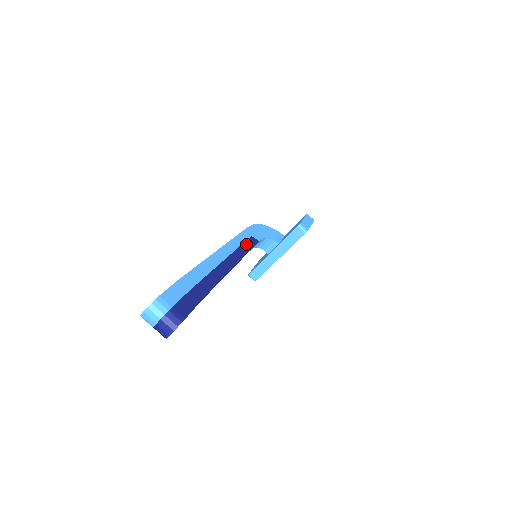
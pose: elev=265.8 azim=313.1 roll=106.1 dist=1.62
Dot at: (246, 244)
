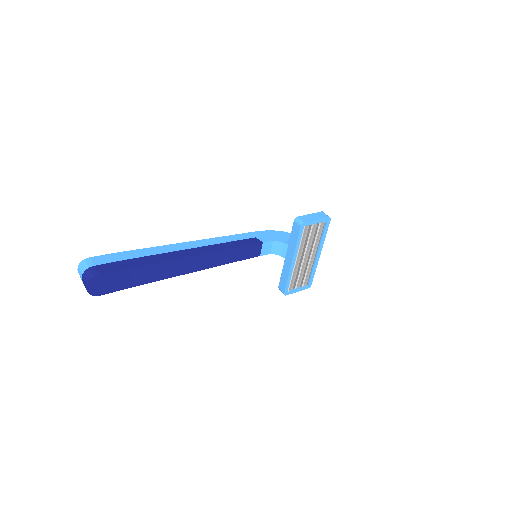
Dot at: (239, 242)
